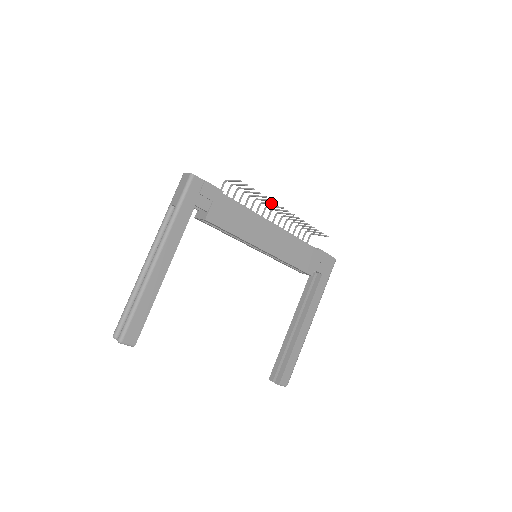
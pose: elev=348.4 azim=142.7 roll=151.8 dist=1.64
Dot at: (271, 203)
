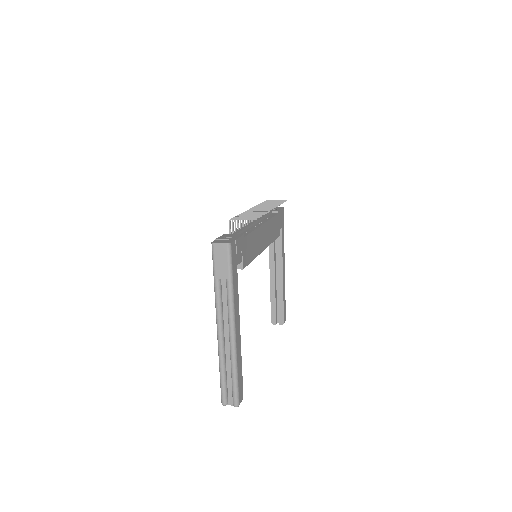
Dot at: occluded
